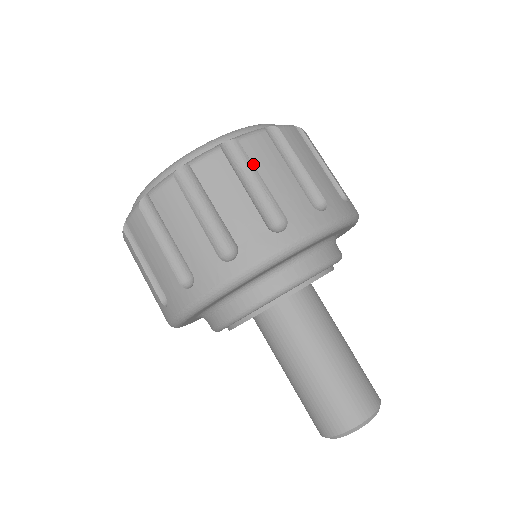
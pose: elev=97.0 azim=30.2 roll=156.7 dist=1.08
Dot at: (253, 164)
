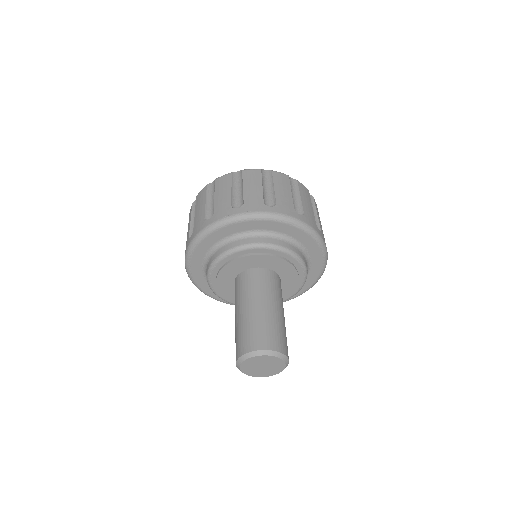
Dot at: (299, 190)
